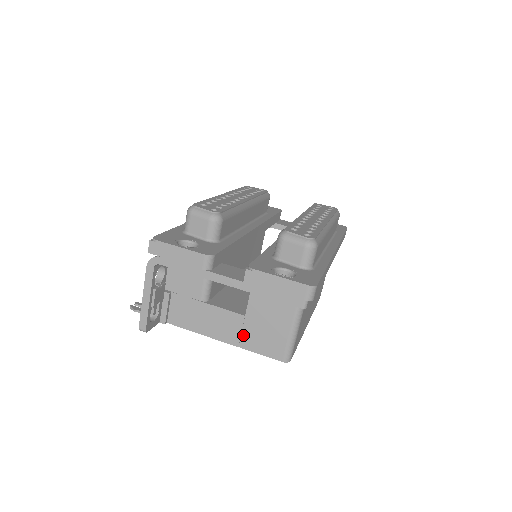
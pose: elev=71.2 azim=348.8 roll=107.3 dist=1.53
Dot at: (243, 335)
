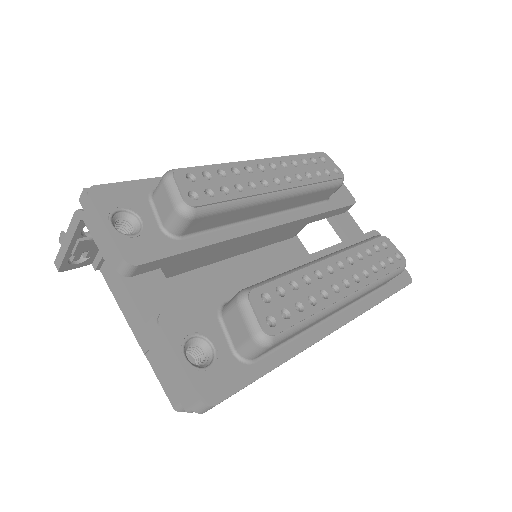
Dot at: occluded
